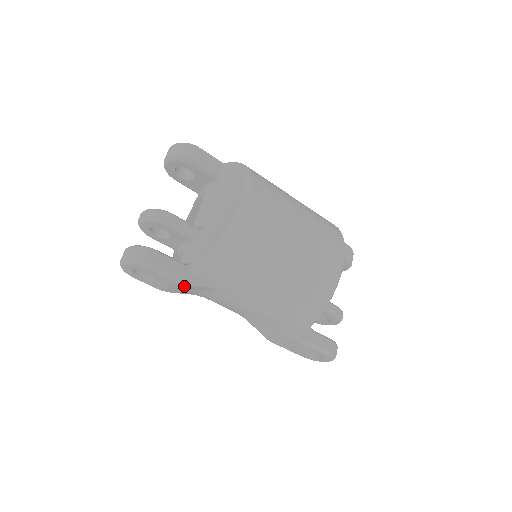
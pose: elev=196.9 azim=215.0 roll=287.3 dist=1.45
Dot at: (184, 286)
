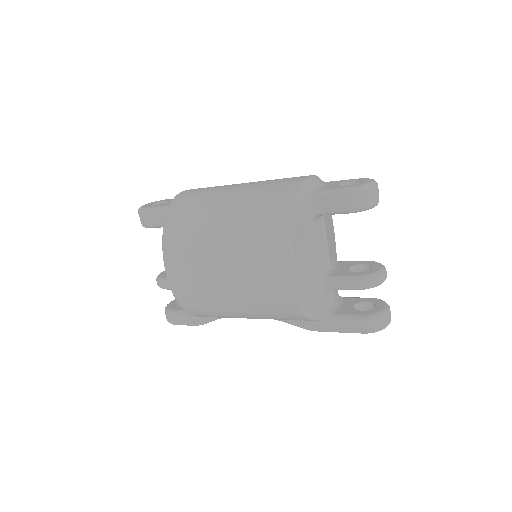
Dot at: occluded
